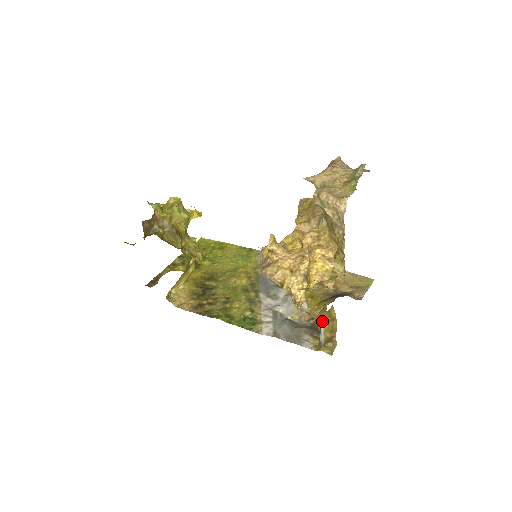
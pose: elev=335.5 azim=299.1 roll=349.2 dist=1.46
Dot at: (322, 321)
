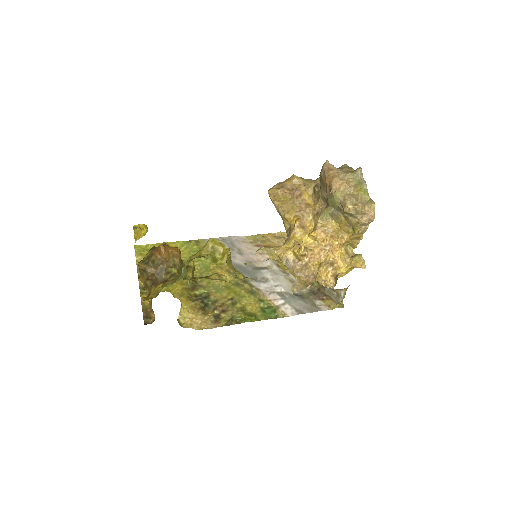
Dot at: (344, 290)
